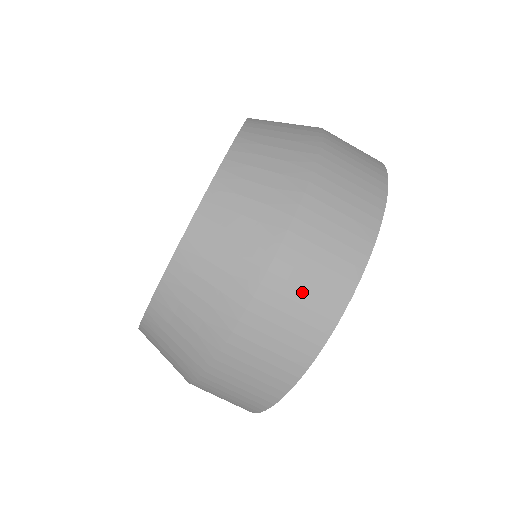
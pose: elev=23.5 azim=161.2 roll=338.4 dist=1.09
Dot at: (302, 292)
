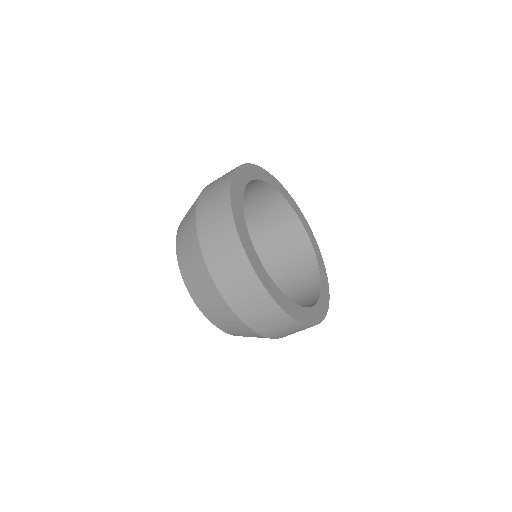
Dot at: (265, 320)
